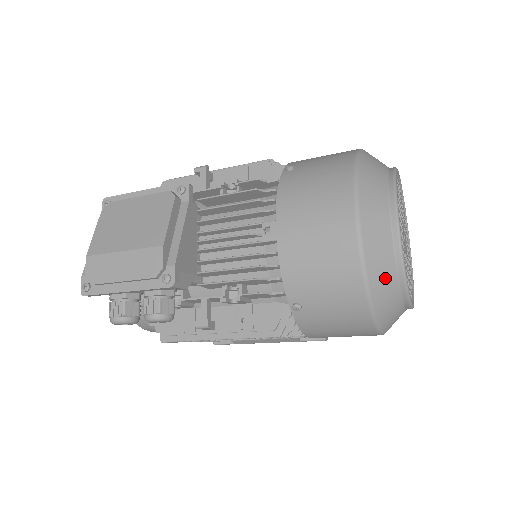
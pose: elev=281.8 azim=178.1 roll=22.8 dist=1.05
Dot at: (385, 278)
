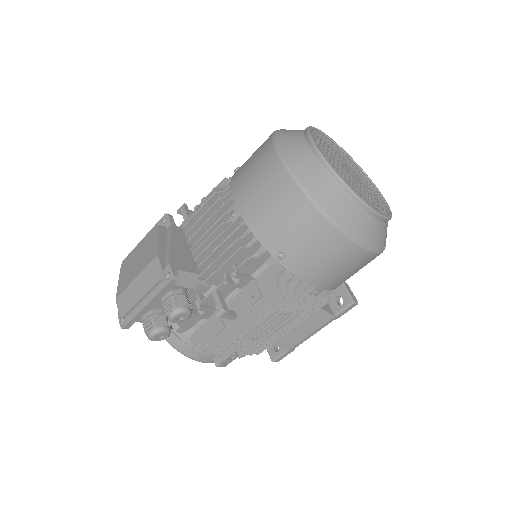
Dot at: (330, 193)
